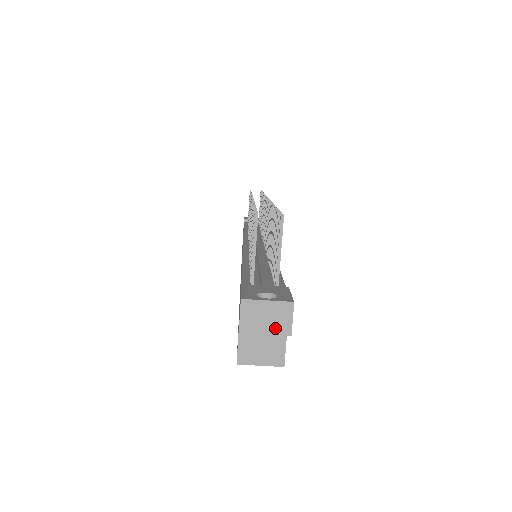
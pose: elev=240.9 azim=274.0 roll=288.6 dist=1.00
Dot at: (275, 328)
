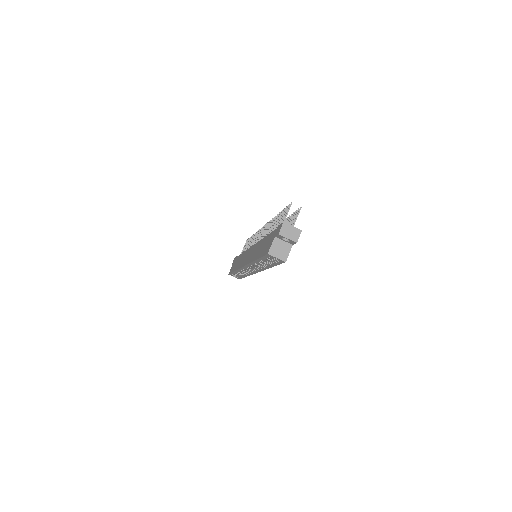
Dot at: (292, 237)
